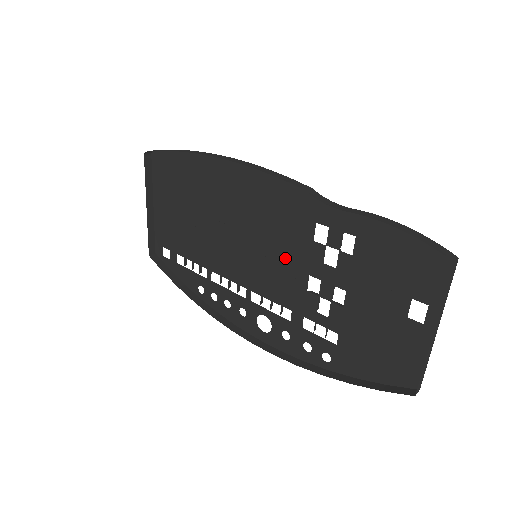
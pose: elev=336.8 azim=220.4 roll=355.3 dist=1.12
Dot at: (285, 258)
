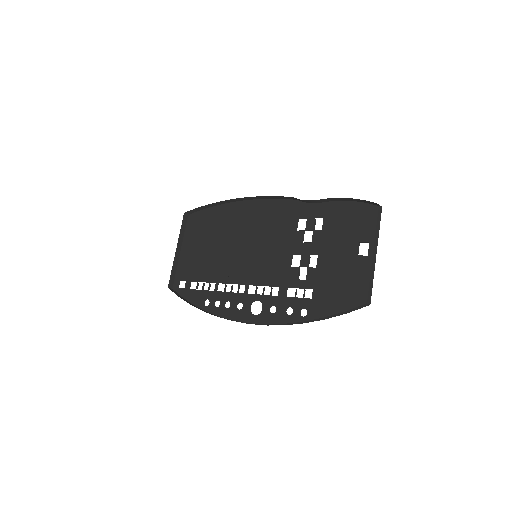
Dot at: (277, 250)
